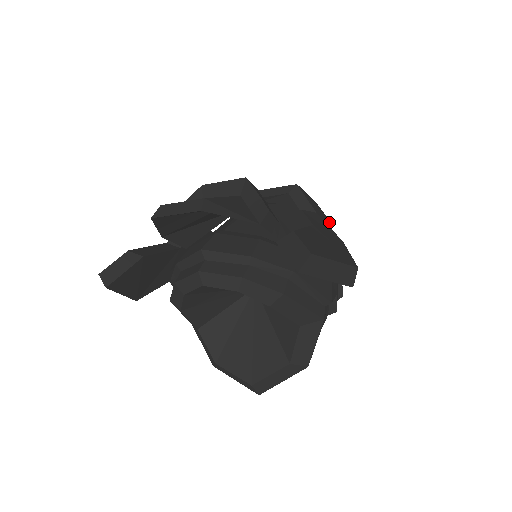
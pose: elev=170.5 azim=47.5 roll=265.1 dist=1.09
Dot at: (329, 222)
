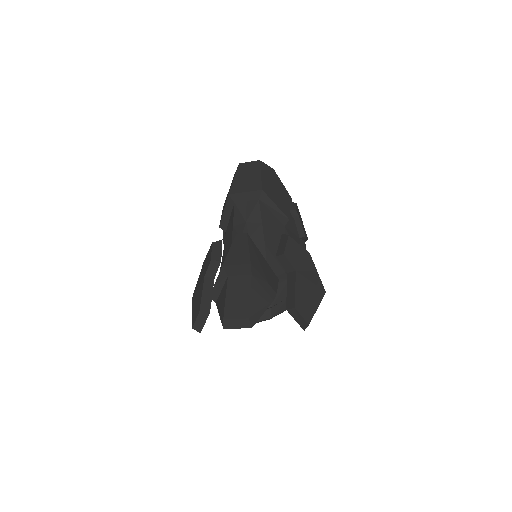
Dot at: (289, 201)
